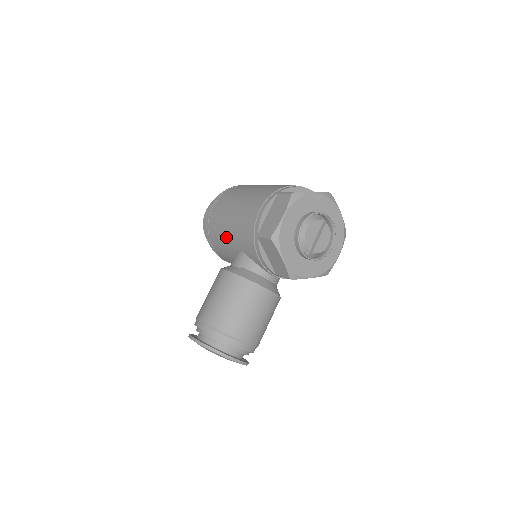
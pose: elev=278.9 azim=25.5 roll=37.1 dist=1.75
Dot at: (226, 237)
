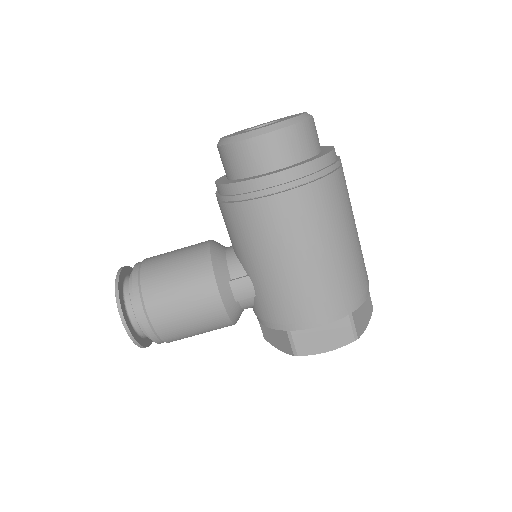
Dot at: (256, 257)
